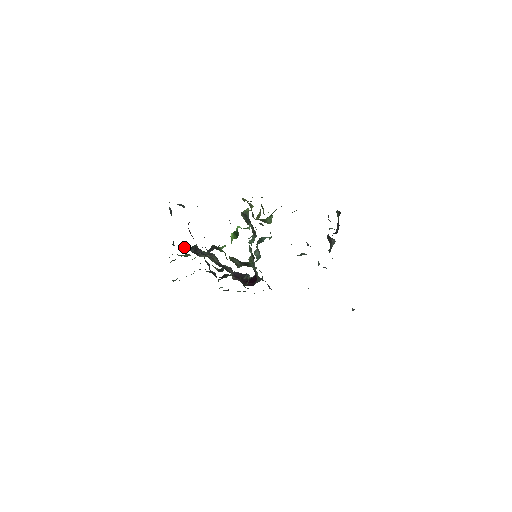
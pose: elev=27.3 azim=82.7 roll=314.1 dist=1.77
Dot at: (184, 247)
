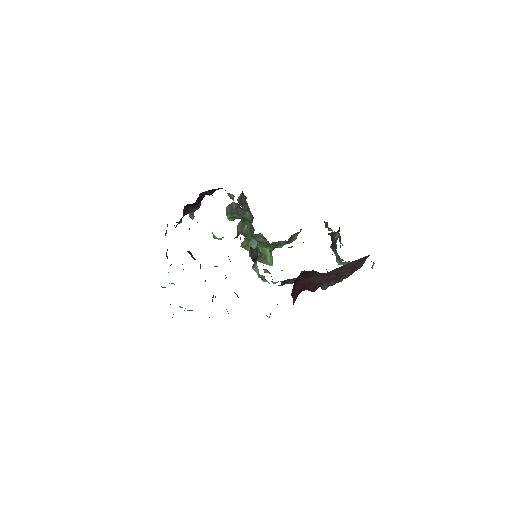
Dot at: occluded
